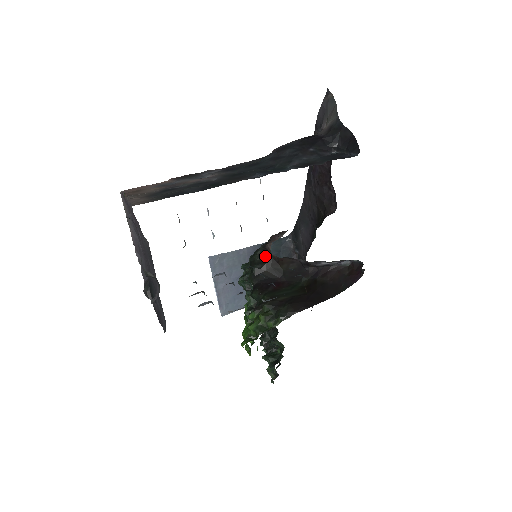
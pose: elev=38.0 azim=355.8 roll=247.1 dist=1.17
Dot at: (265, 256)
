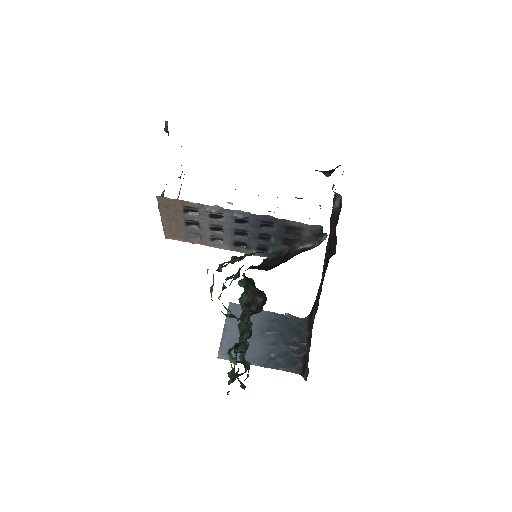
Dot at: occluded
